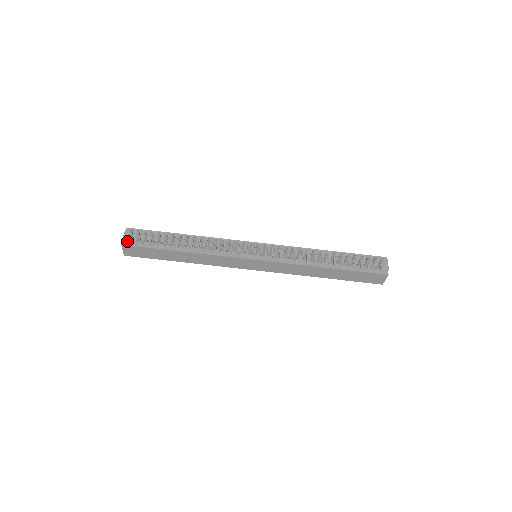
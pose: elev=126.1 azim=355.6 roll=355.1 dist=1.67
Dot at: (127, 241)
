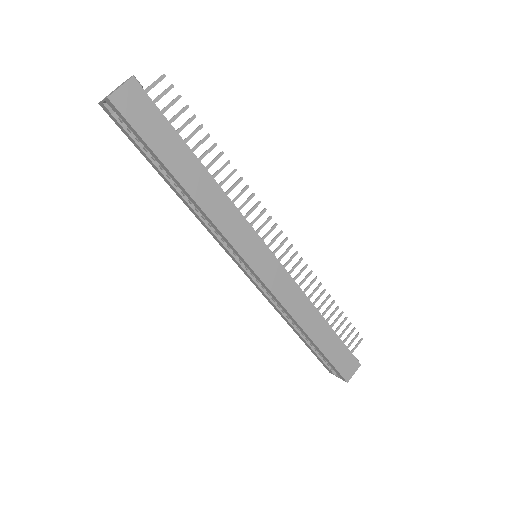
Dot at: (139, 84)
